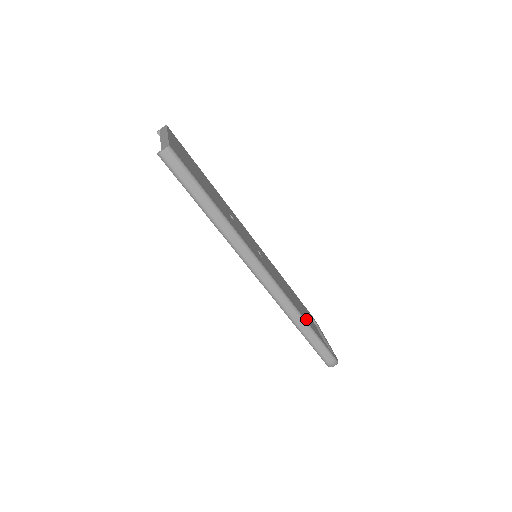
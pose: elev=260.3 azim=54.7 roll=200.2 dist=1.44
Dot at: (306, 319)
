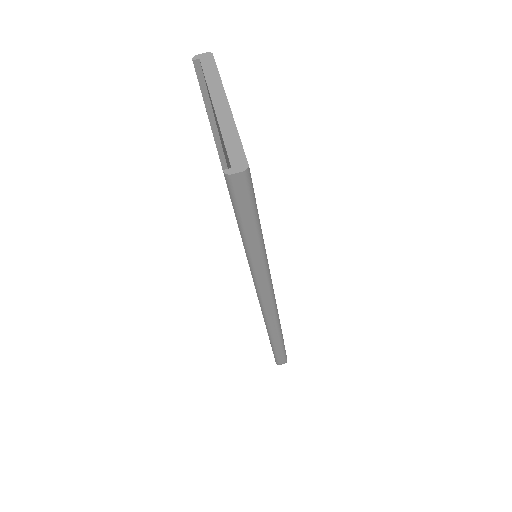
Dot at: occluded
